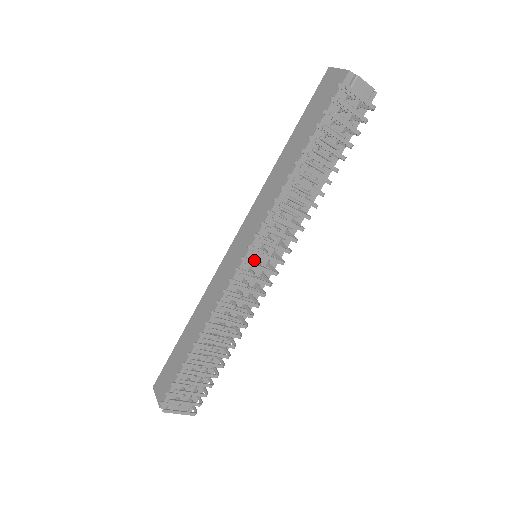
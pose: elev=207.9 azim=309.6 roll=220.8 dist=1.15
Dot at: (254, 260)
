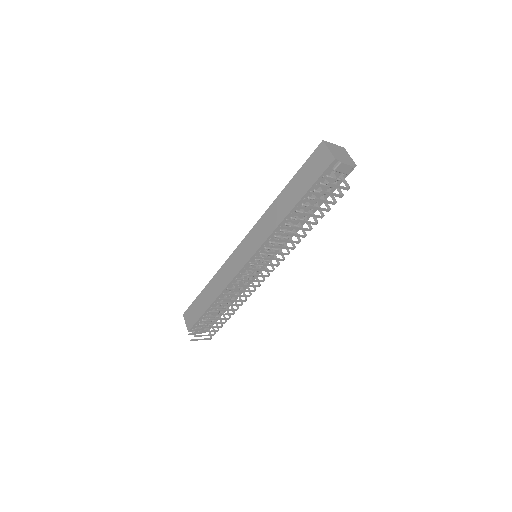
Dot at: occluded
